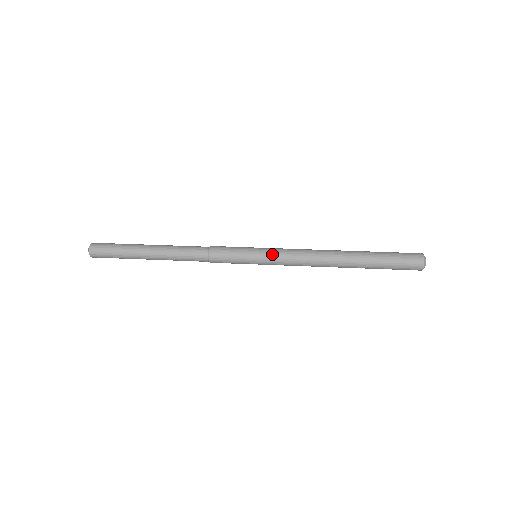
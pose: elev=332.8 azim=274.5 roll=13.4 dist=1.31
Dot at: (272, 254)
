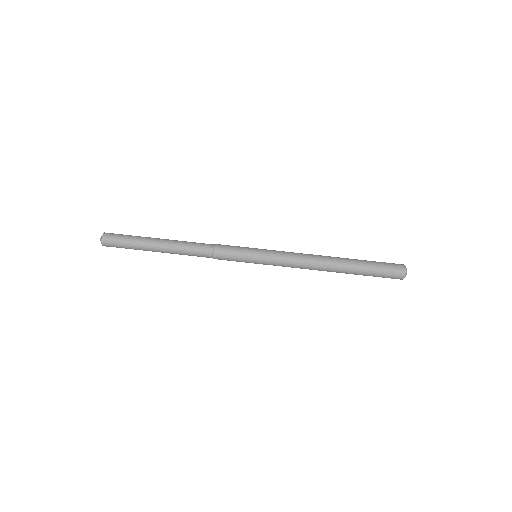
Dot at: occluded
